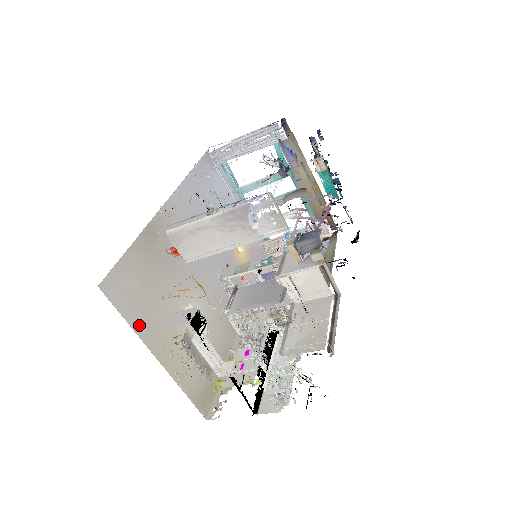
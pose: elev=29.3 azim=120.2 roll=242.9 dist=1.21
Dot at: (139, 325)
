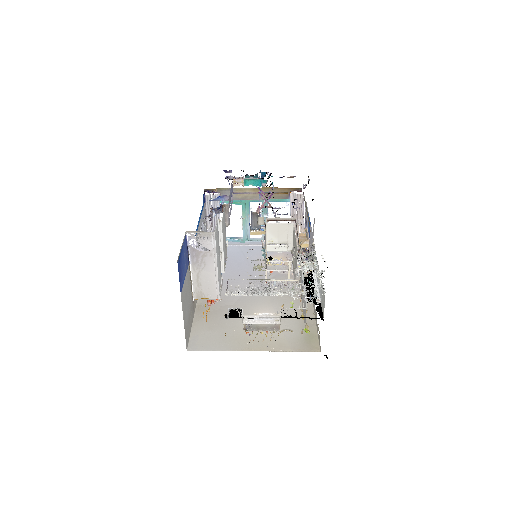
Dot at: (227, 347)
